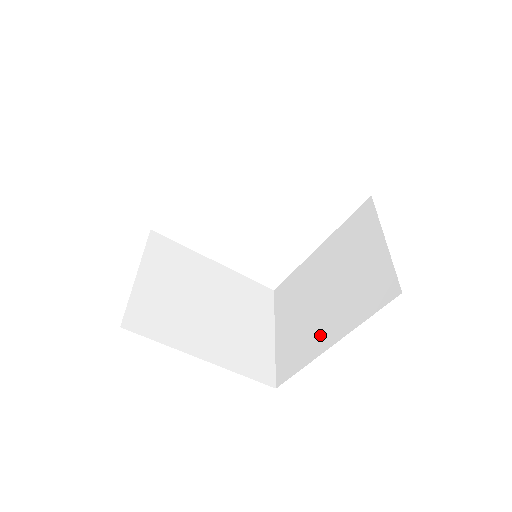
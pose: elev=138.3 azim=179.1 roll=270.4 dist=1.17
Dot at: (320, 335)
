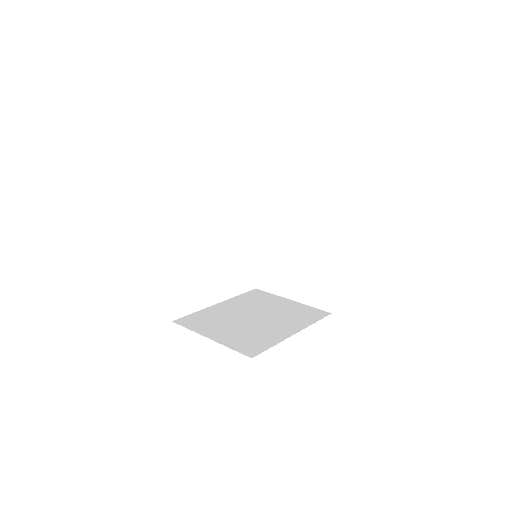
Dot at: (322, 260)
